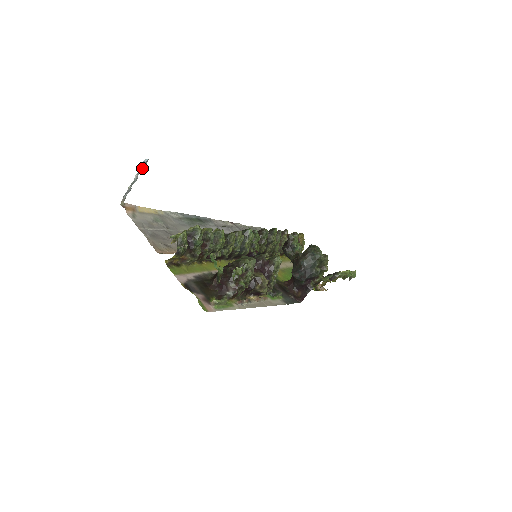
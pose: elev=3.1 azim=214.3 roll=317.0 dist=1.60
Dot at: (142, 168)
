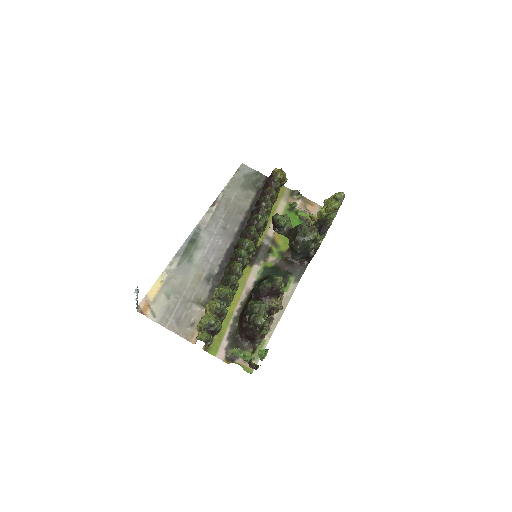
Dot at: (137, 294)
